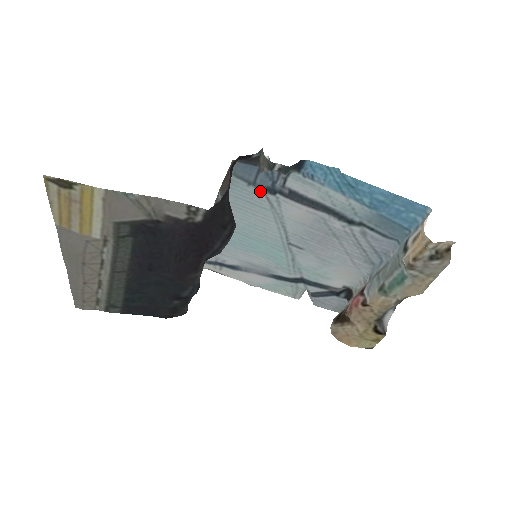
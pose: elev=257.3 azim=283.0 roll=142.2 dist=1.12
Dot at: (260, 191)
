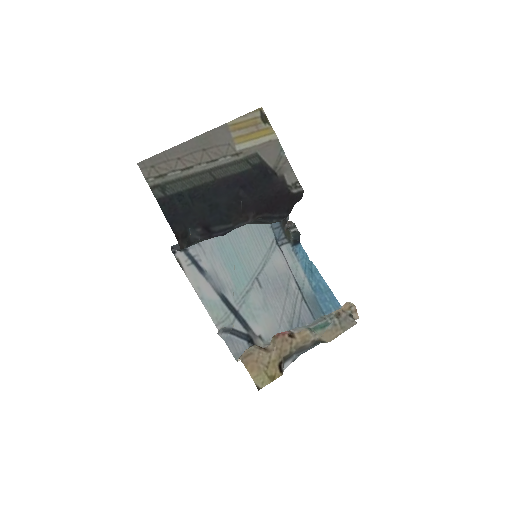
Dot at: (273, 235)
